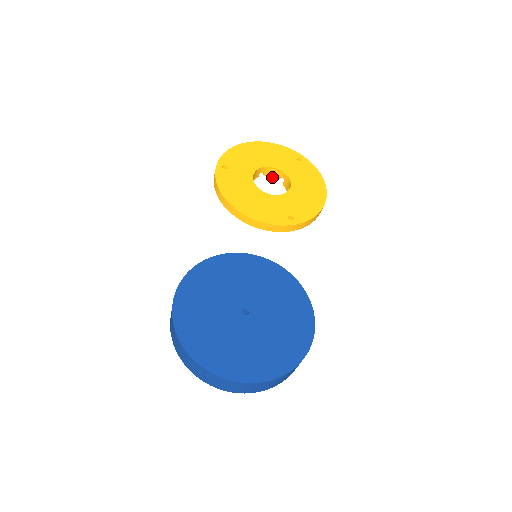
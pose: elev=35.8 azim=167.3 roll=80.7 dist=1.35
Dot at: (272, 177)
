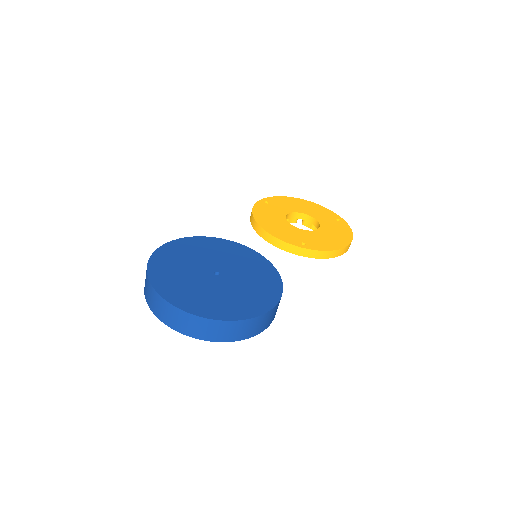
Dot at: (308, 226)
